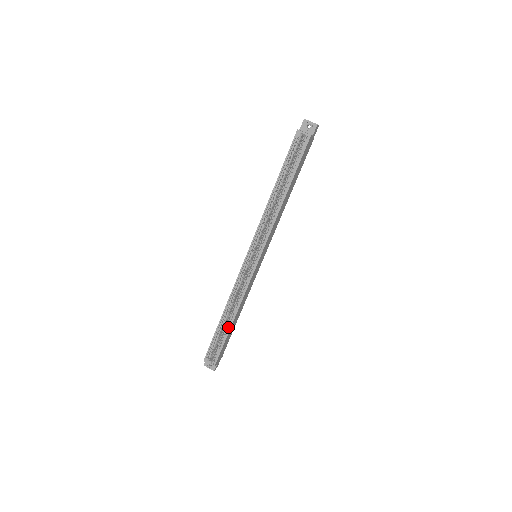
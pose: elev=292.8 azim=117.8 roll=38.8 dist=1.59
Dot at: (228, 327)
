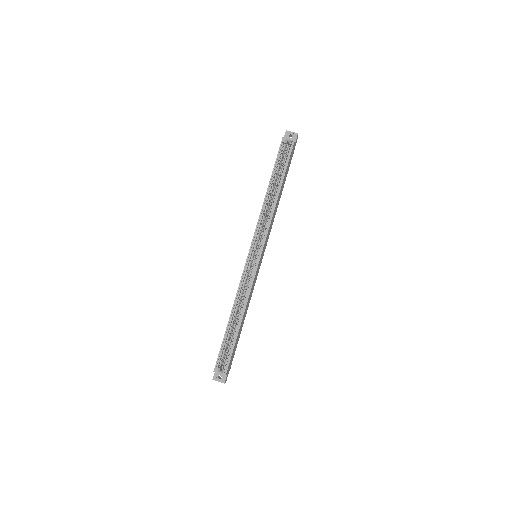
Dot at: (236, 329)
